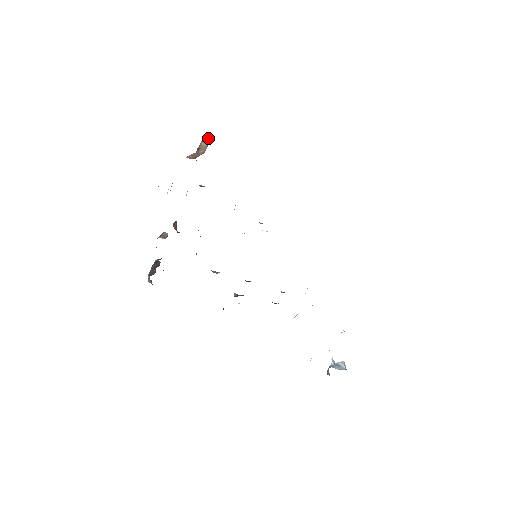
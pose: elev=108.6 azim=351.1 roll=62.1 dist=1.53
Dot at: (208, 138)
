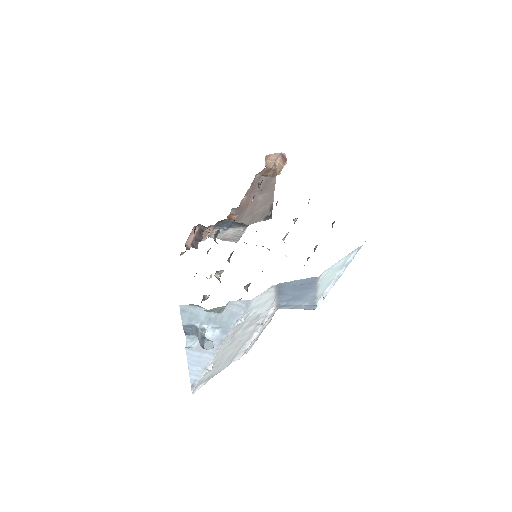
Dot at: (285, 159)
